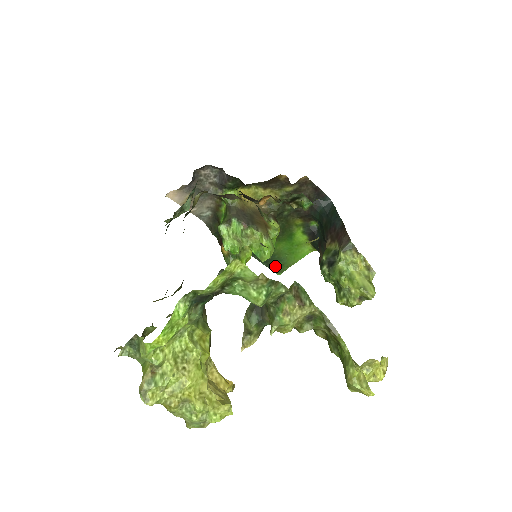
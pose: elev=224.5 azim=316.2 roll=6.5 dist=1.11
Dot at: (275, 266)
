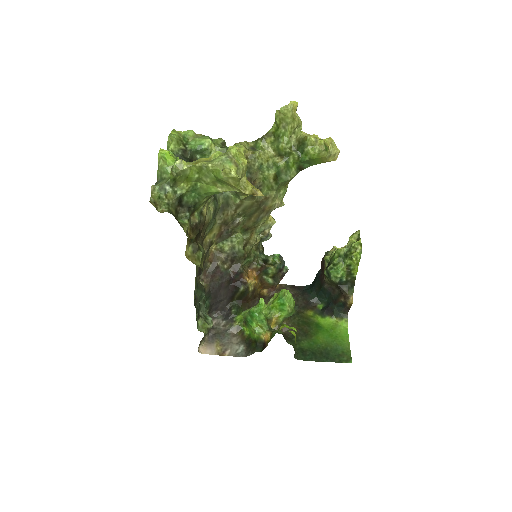
Dot at: (338, 358)
